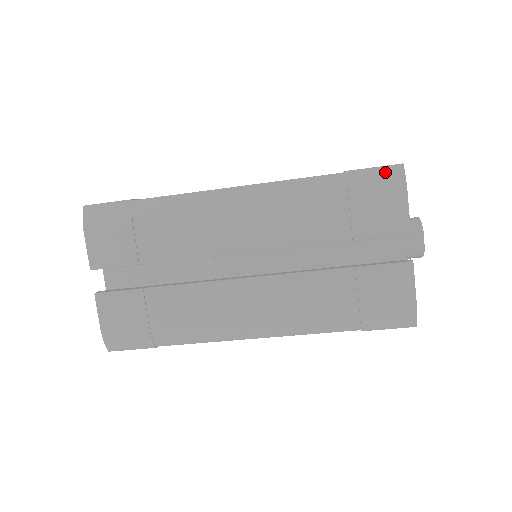
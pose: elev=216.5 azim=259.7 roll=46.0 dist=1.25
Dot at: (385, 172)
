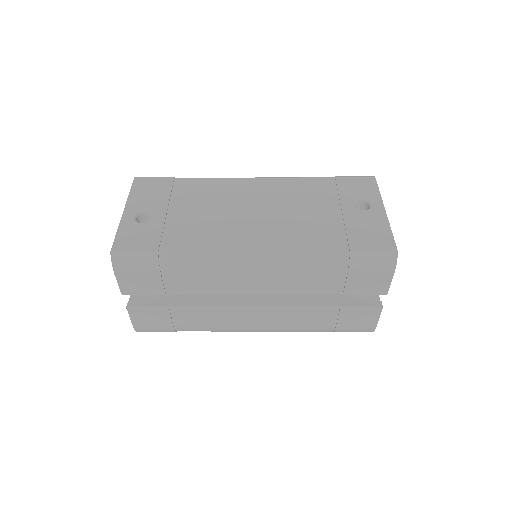
Dot at: (382, 258)
